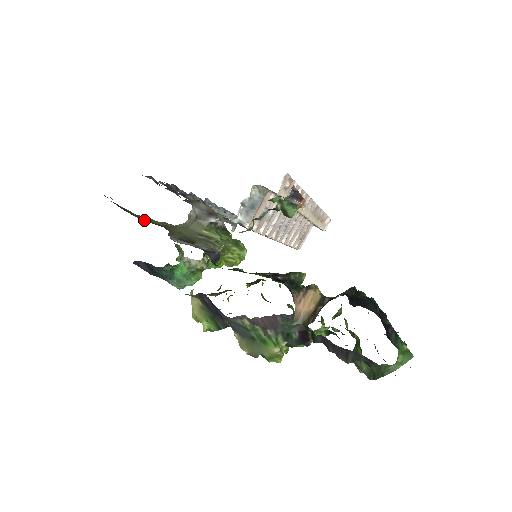
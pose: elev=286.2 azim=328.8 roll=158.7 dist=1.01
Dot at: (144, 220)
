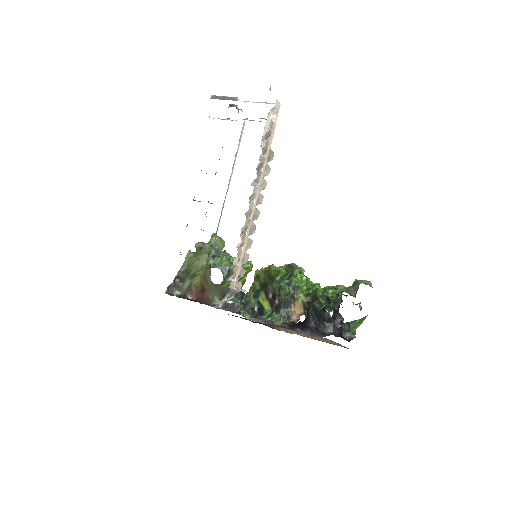
Dot at: (195, 286)
